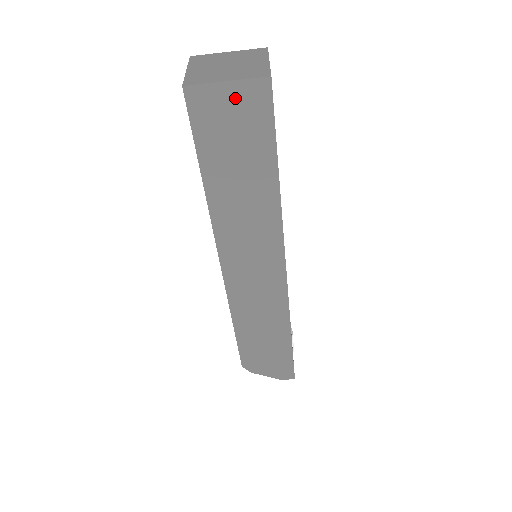
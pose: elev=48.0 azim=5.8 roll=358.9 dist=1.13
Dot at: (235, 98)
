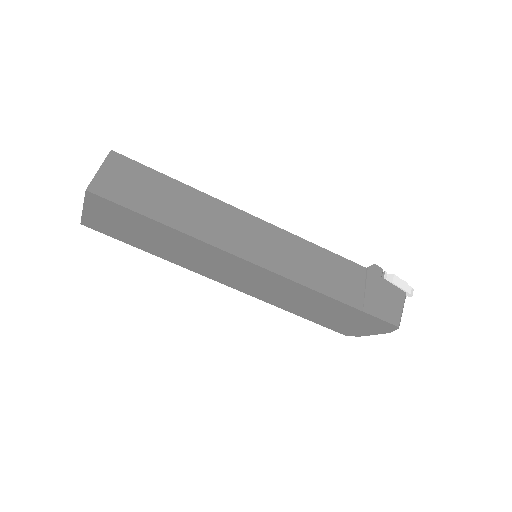
Dot at: (95, 211)
